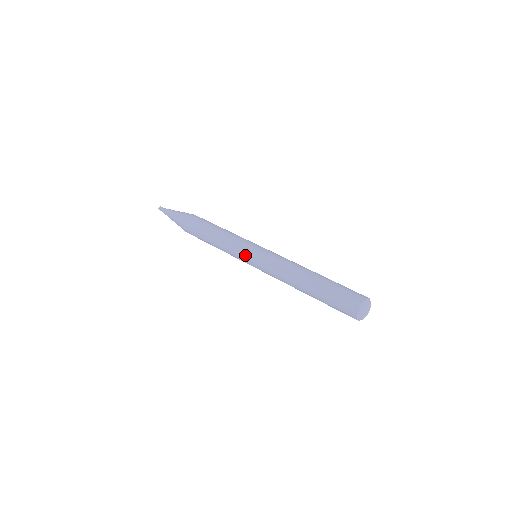
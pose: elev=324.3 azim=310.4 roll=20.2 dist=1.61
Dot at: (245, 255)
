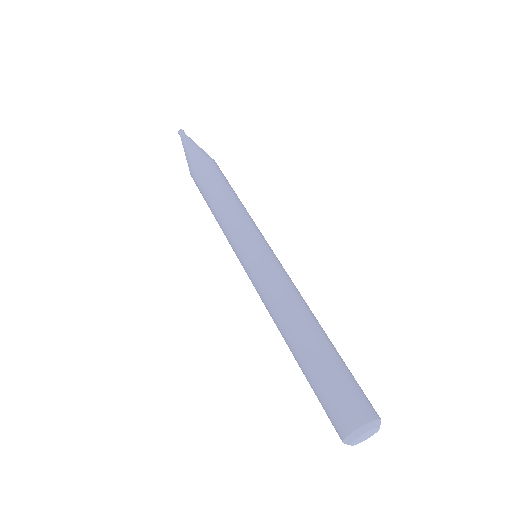
Dot at: occluded
